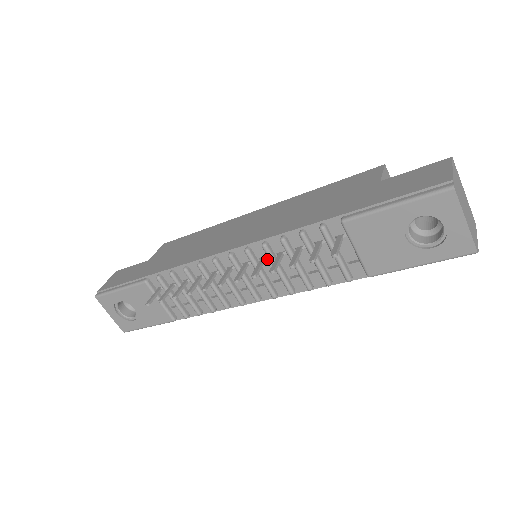
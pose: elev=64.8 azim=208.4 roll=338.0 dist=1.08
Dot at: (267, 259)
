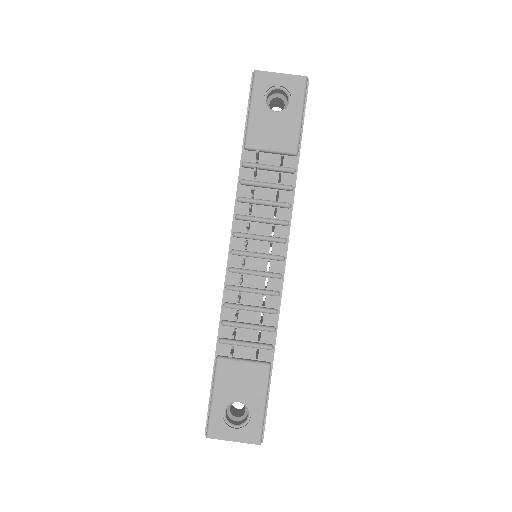
Dot at: (250, 226)
